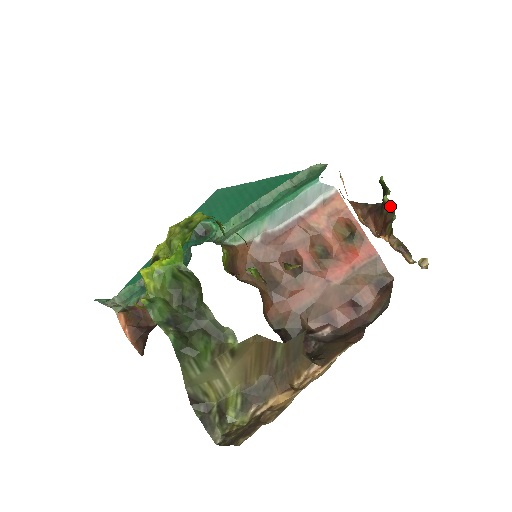
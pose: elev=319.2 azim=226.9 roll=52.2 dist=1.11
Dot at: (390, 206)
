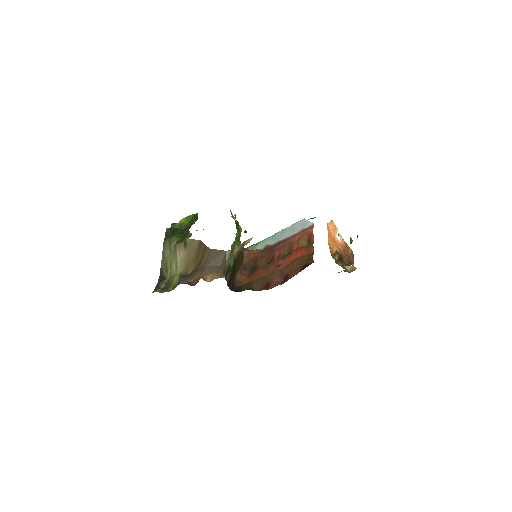
Dot at: occluded
